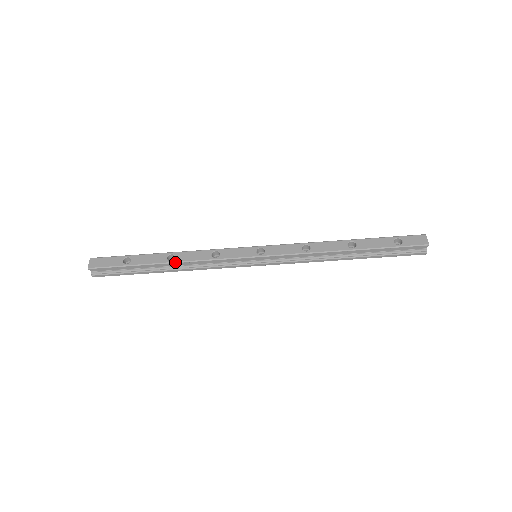
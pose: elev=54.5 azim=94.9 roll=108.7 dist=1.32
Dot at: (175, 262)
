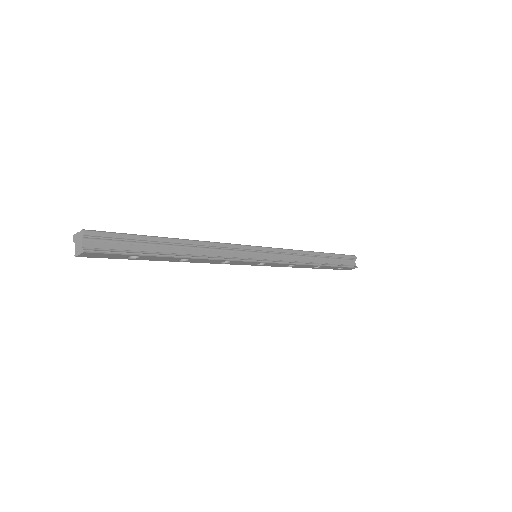
Dot at: occluded
